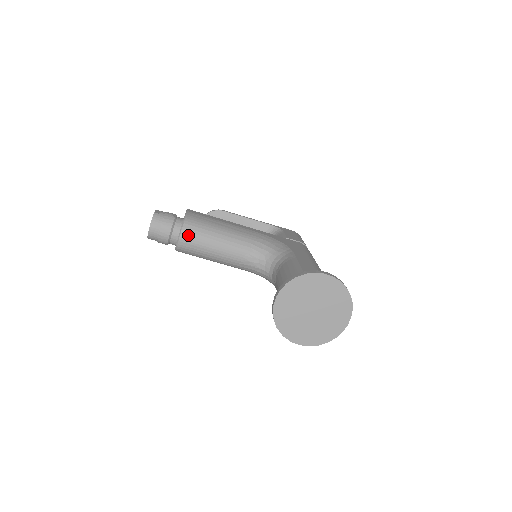
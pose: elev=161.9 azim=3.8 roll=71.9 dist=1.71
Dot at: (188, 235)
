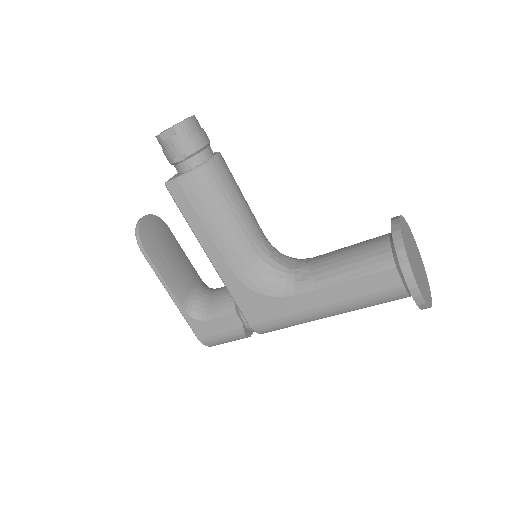
Dot at: (225, 163)
